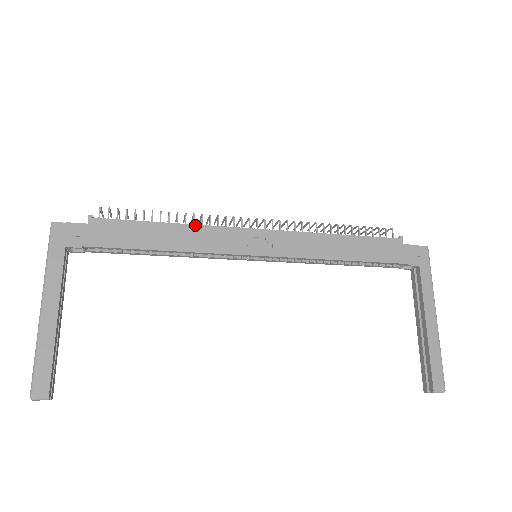
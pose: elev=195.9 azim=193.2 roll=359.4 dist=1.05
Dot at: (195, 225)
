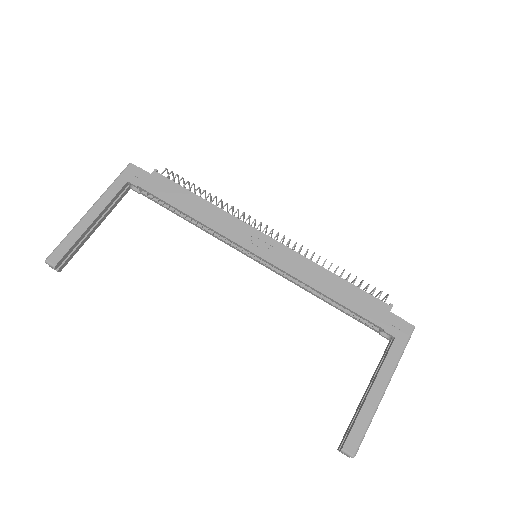
Dot at: (222, 209)
